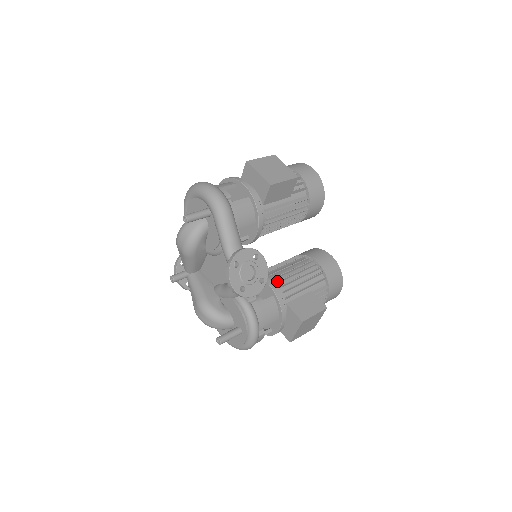
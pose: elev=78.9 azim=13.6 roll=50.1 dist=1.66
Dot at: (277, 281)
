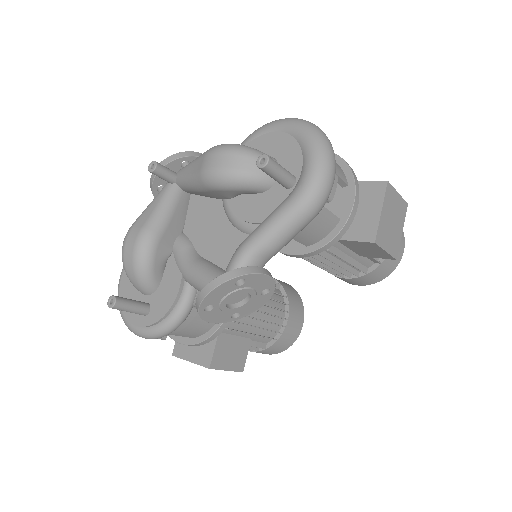
Dot at: occluded
